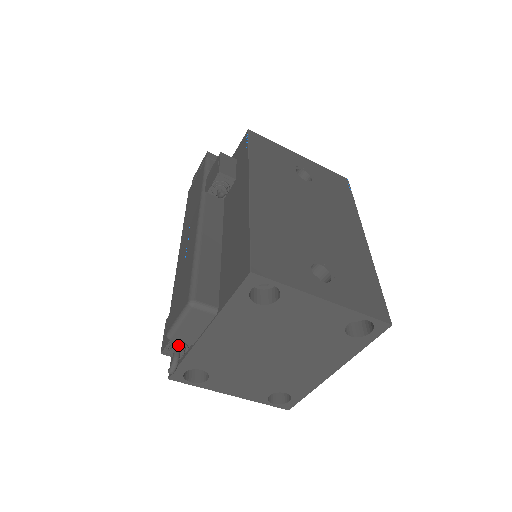
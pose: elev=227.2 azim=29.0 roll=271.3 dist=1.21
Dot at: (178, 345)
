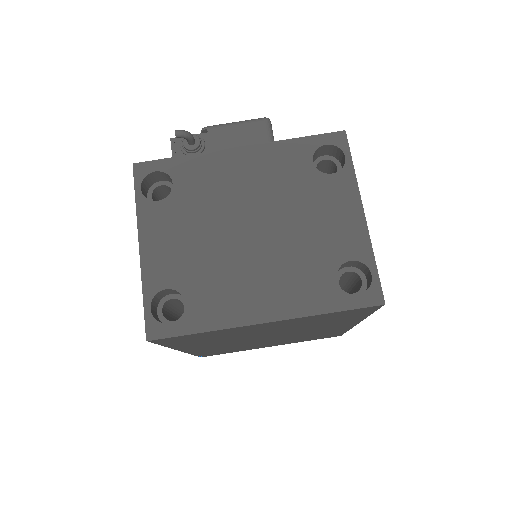
Dot at: (201, 139)
